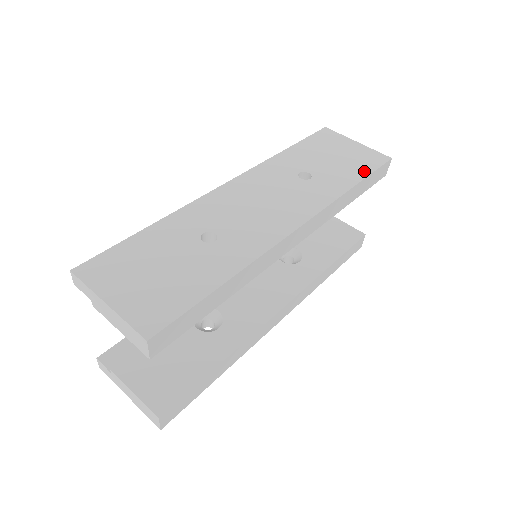
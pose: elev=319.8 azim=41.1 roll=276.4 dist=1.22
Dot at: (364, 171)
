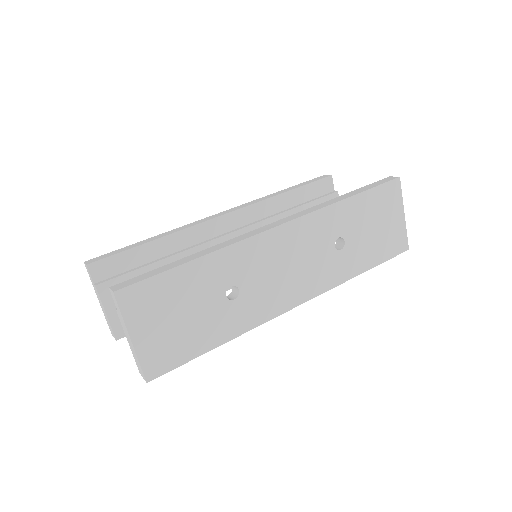
Dot at: (381, 258)
